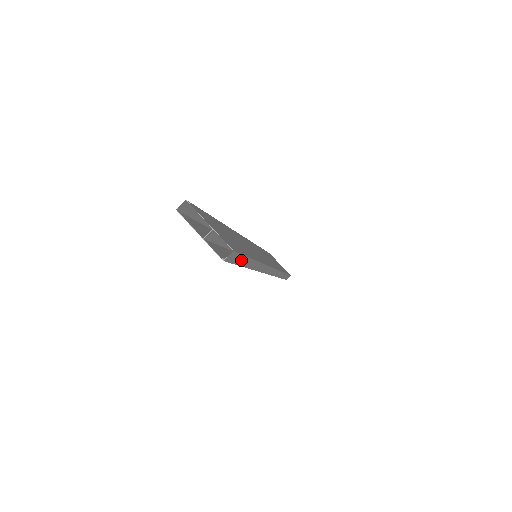
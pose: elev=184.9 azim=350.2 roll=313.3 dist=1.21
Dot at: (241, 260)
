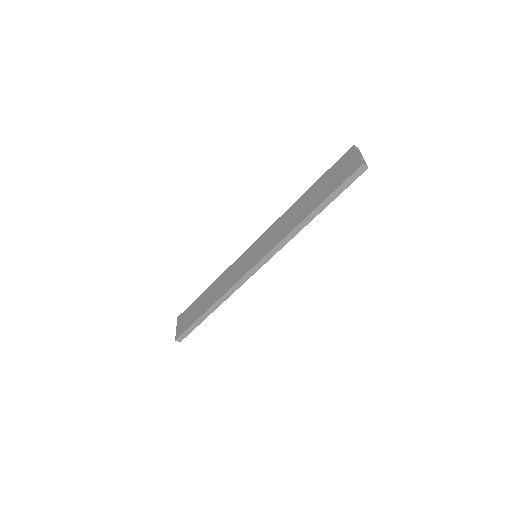
Dot at: (341, 189)
